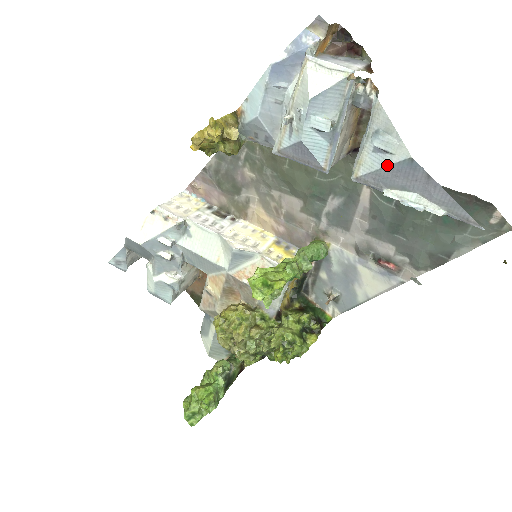
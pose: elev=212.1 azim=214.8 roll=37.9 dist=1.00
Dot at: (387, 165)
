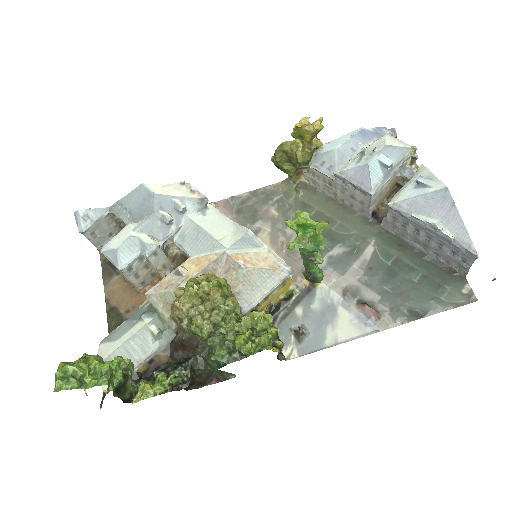
Dot at: (425, 193)
